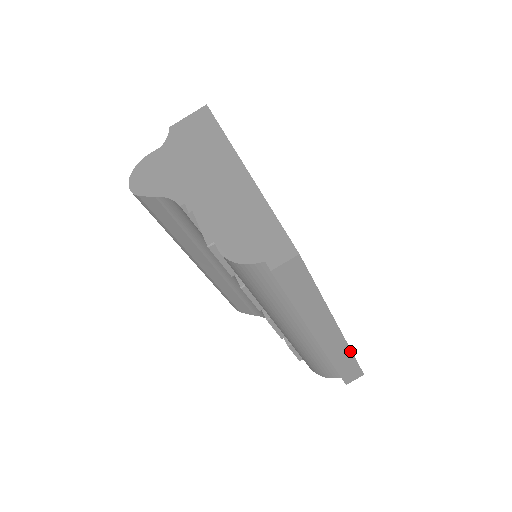
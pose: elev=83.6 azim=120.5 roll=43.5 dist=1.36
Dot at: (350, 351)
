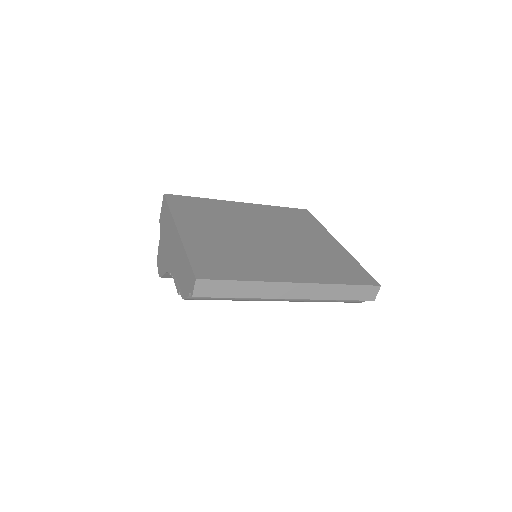
Dot at: (335, 285)
